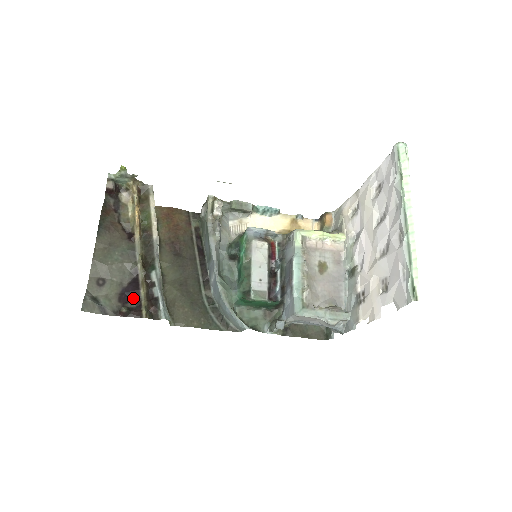
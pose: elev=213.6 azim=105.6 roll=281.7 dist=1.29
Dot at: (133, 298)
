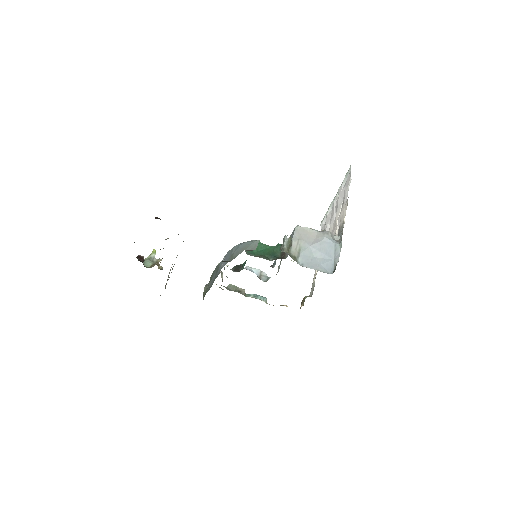
Dot at: occluded
